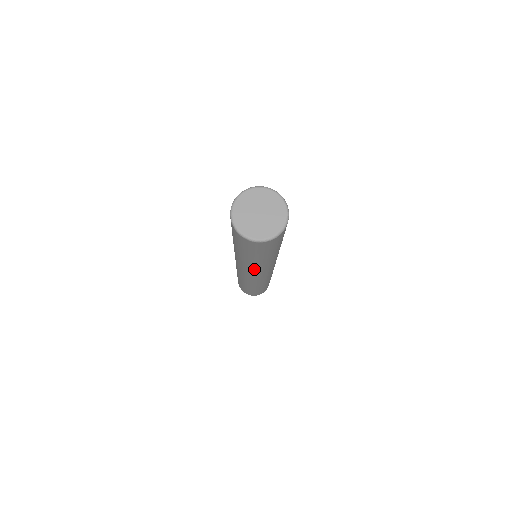
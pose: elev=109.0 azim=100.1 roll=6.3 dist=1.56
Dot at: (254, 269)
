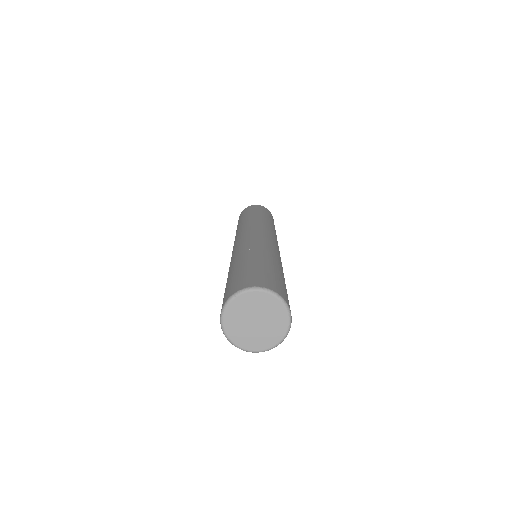
Dot at: occluded
